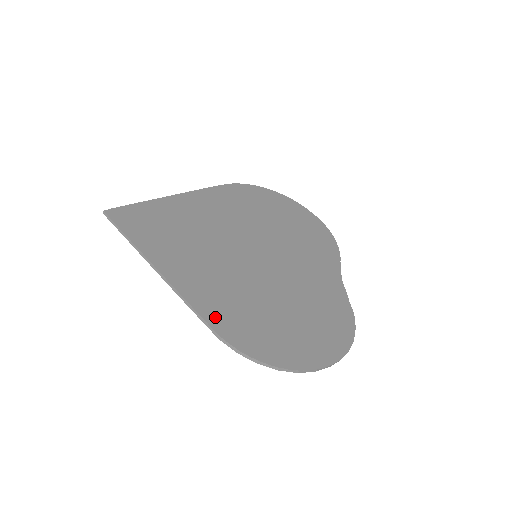
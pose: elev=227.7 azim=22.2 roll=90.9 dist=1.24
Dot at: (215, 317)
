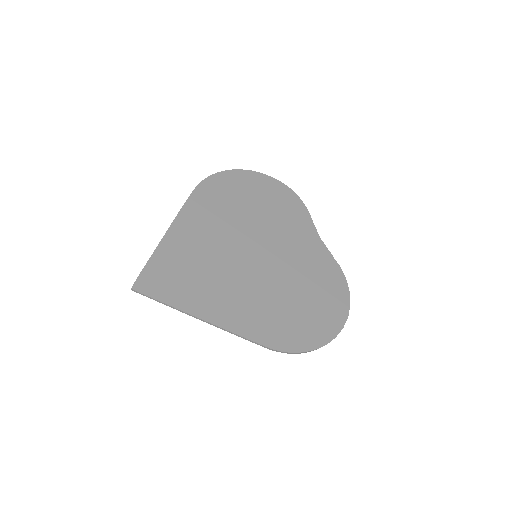
Dot at: (262, 336)
